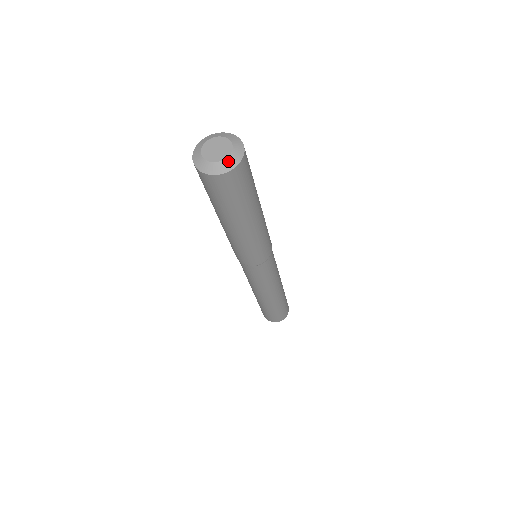
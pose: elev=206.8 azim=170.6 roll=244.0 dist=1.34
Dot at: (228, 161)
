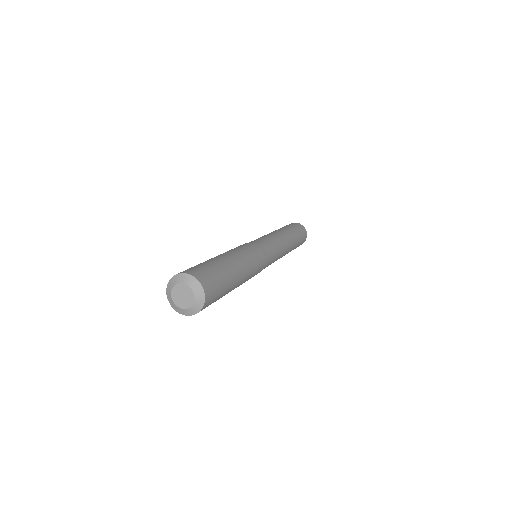
Dot at: (197, 297)
